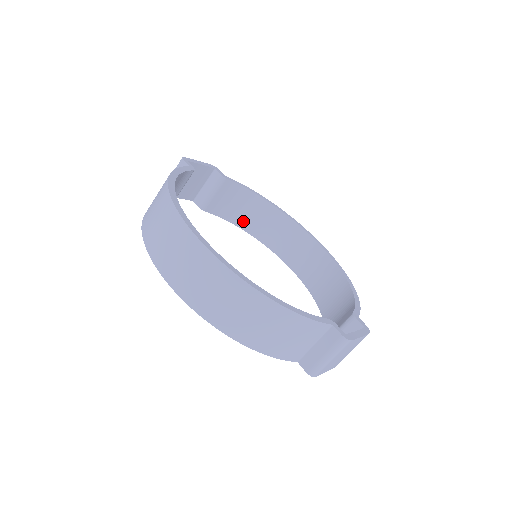
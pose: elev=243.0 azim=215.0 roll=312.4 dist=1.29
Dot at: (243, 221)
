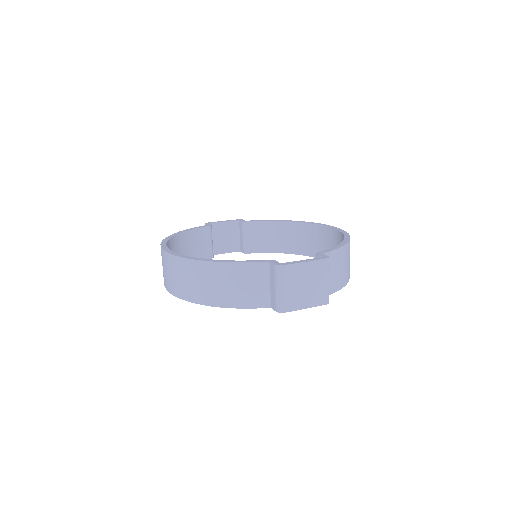
Dot at: (282, 247)
